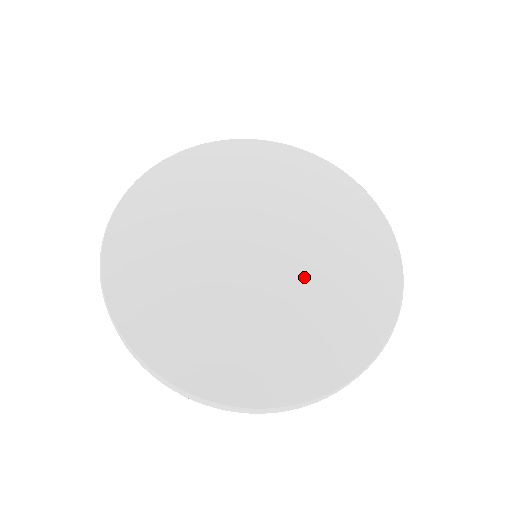
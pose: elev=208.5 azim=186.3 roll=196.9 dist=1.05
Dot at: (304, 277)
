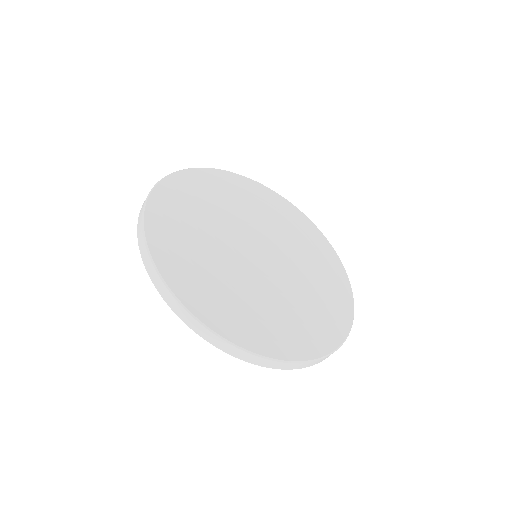
Dot at: (295, 260)
